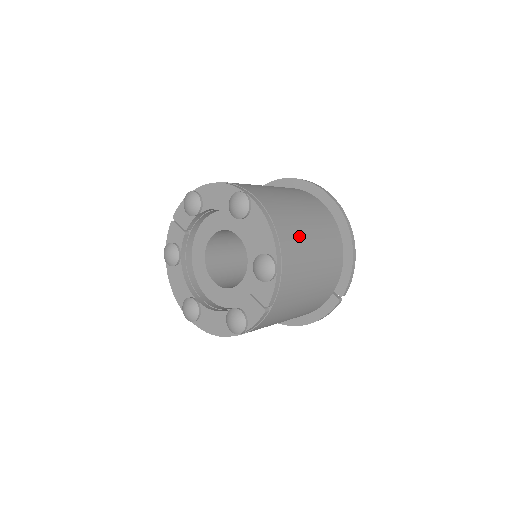
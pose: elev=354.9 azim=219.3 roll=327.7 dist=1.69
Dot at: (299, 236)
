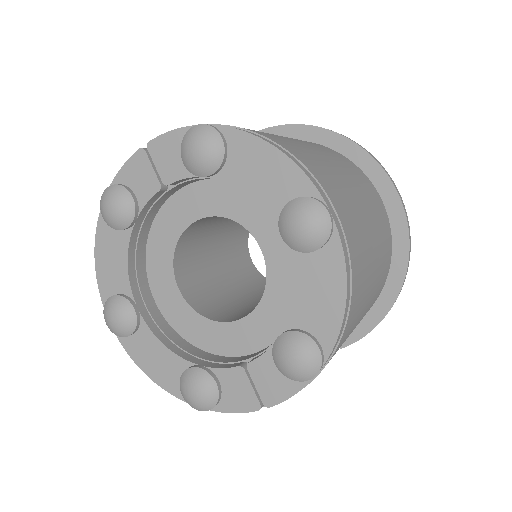
Dot at: (363, 301)
